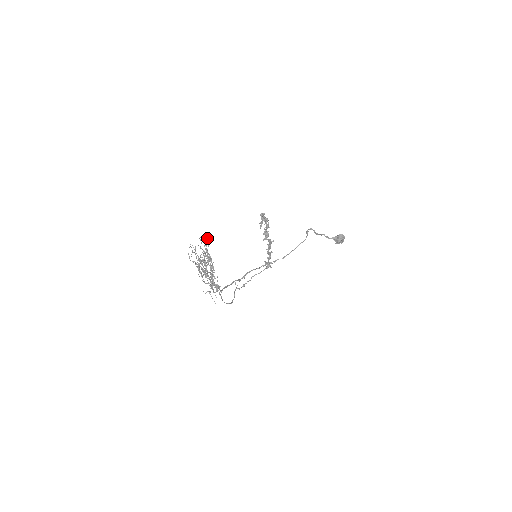
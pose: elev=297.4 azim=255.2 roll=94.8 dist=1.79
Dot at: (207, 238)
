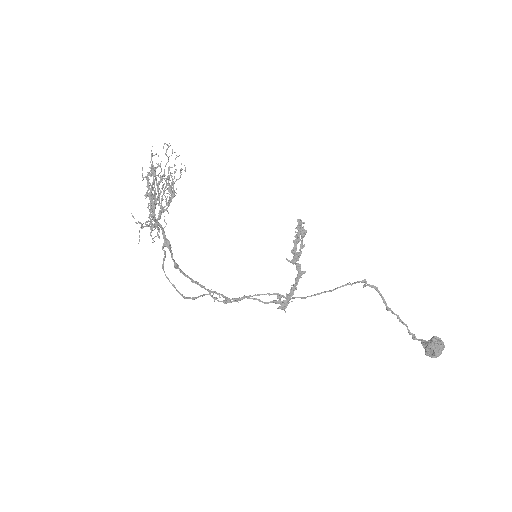
Dot at: (179, 155)
